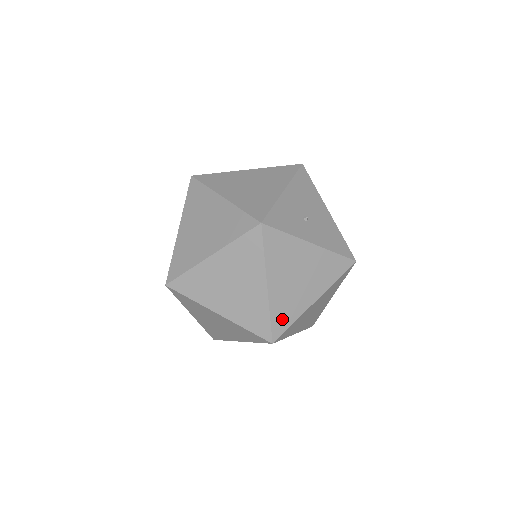
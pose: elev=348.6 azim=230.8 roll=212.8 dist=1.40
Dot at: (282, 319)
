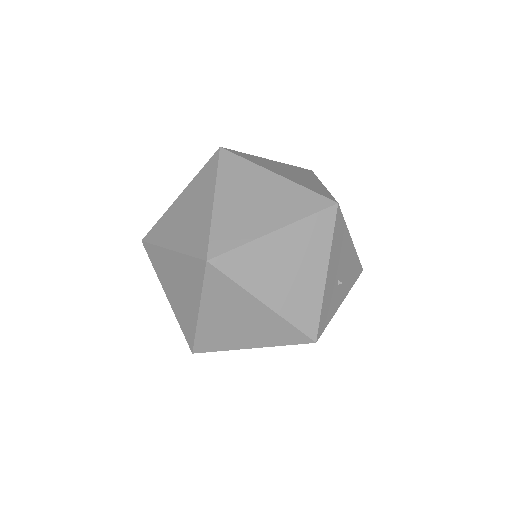
Dot at: occluded
